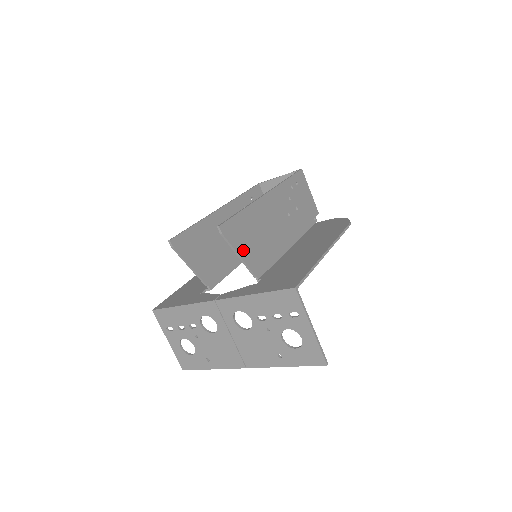
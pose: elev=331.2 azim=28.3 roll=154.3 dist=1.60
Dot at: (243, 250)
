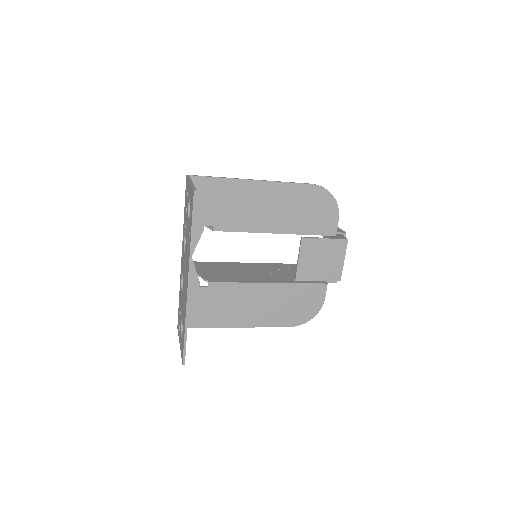
Dot at: occluded
